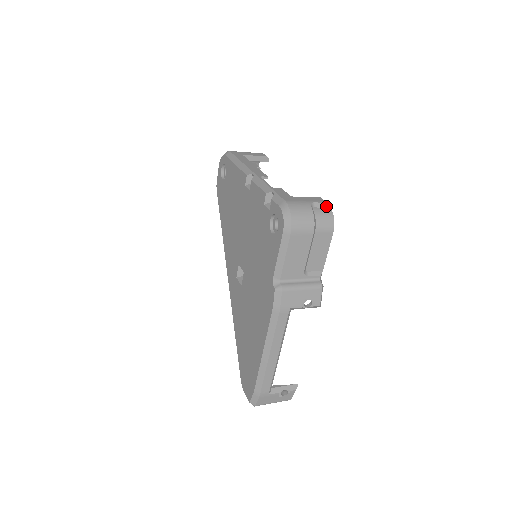
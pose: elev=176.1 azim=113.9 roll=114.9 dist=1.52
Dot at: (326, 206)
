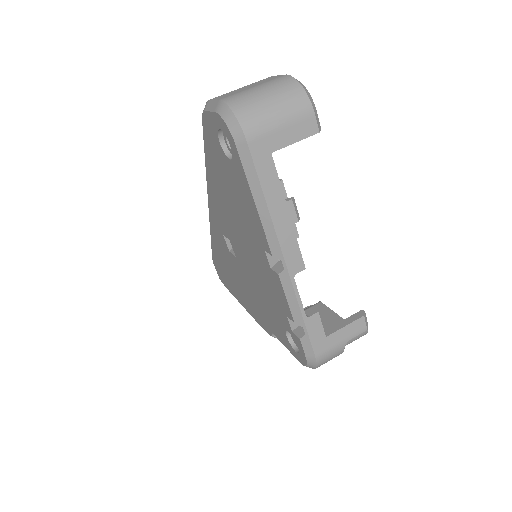
Dot at: (364, 331)
